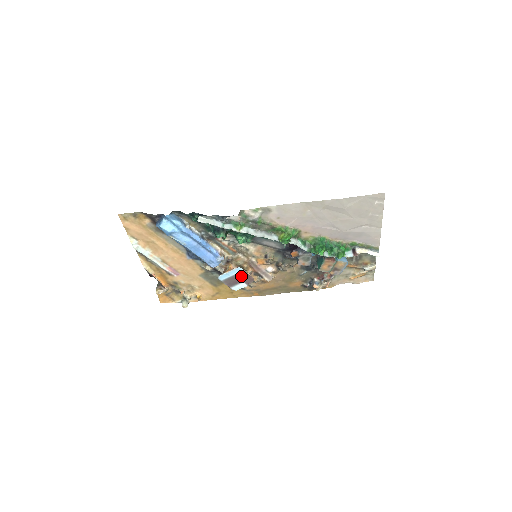
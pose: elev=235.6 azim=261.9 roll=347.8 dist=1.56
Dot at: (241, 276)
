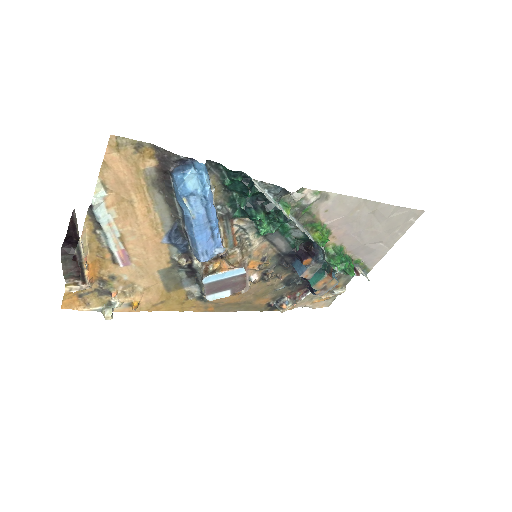
Dot at: (235, 281)
